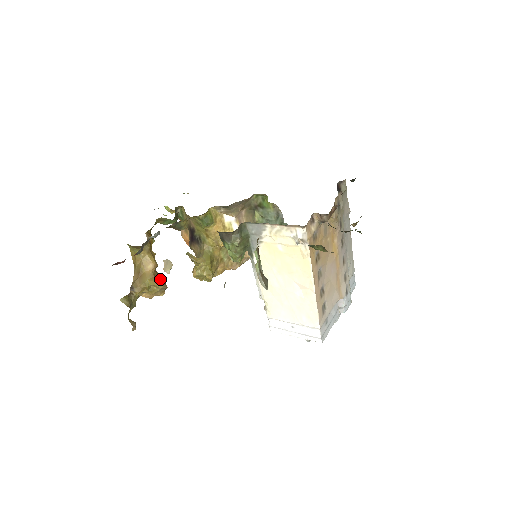
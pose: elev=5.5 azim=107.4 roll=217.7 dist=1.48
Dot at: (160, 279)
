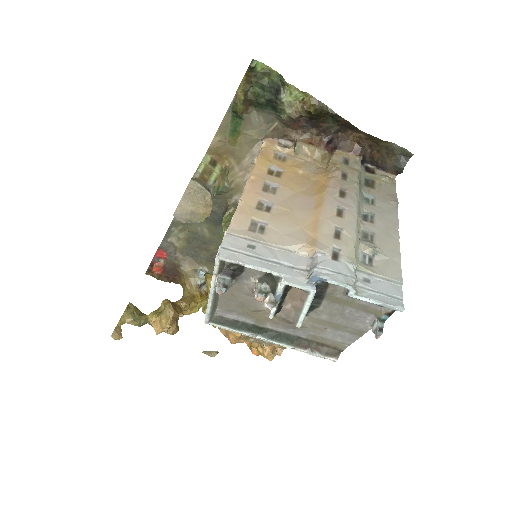
Dot at: (175, 306)
